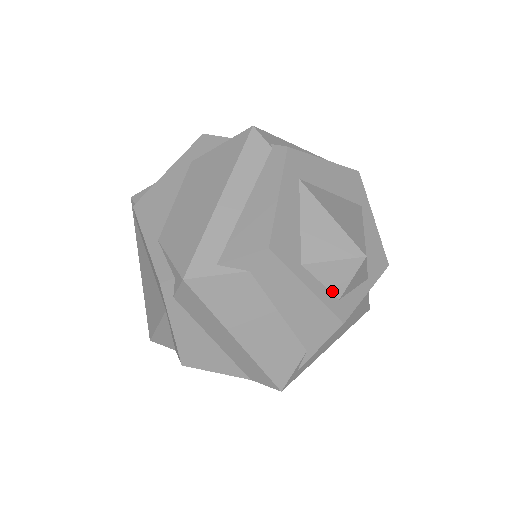
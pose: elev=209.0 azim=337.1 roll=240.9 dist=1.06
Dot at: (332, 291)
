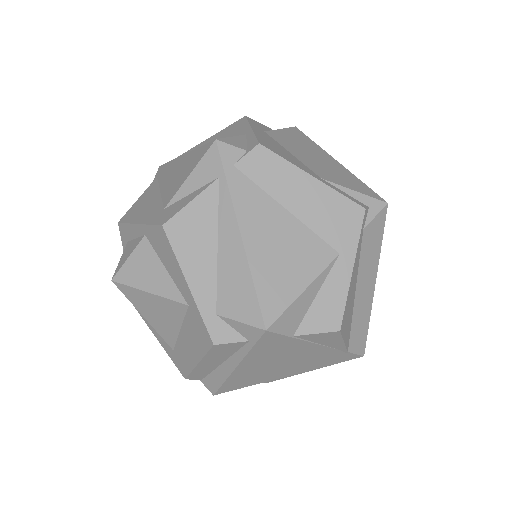
Dot at: occluded
